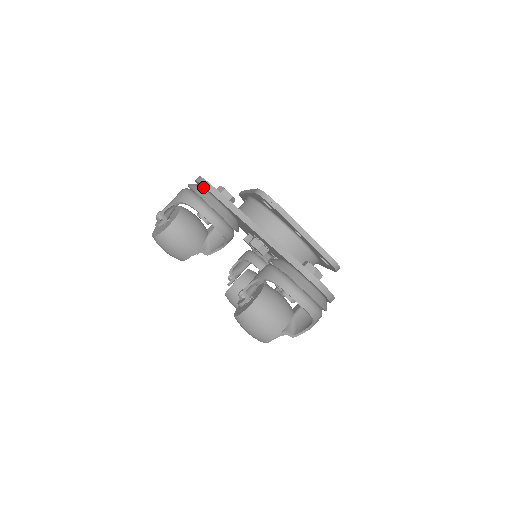
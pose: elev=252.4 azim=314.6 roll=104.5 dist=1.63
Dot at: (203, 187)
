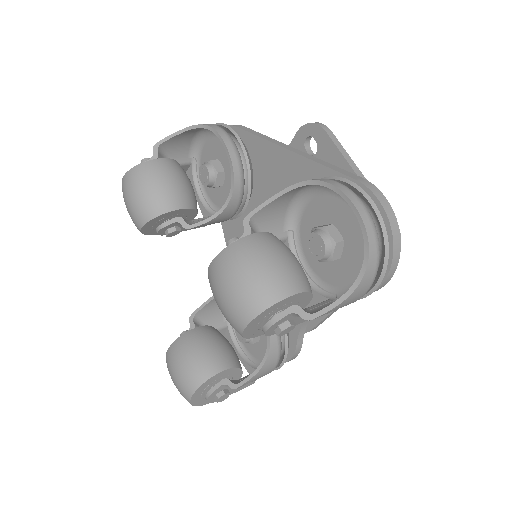
Dot at: occluded
